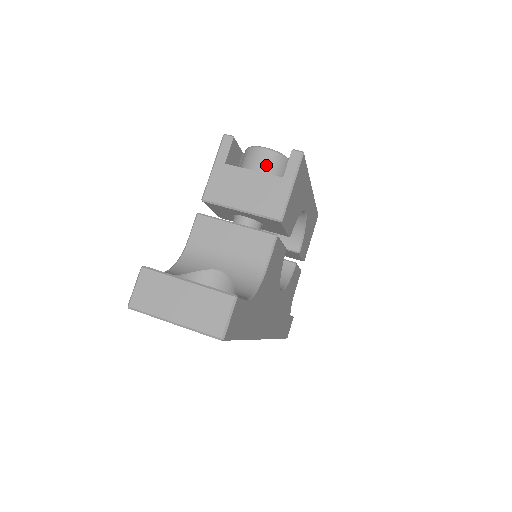
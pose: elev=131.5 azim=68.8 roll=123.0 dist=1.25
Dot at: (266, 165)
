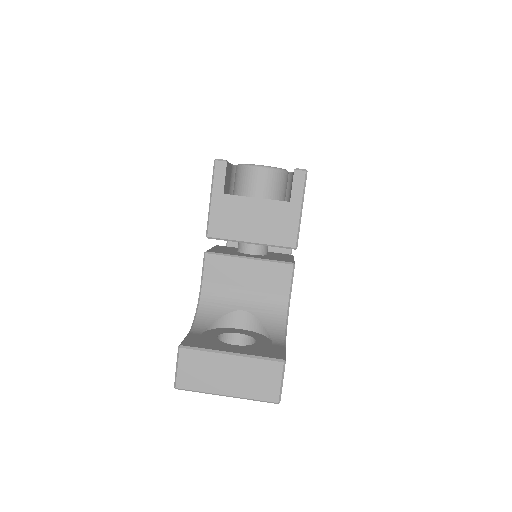
Dot at: (266, 186)
